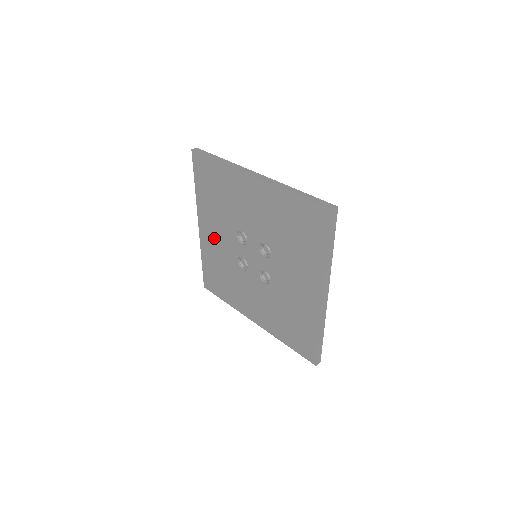
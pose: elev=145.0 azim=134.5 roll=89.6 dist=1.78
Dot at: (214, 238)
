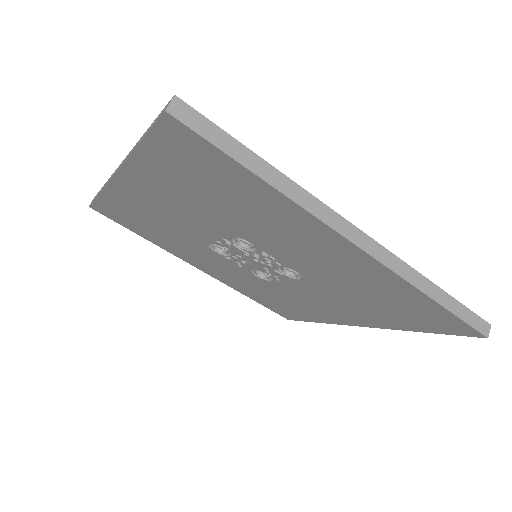
Dot at: (158, 206)
